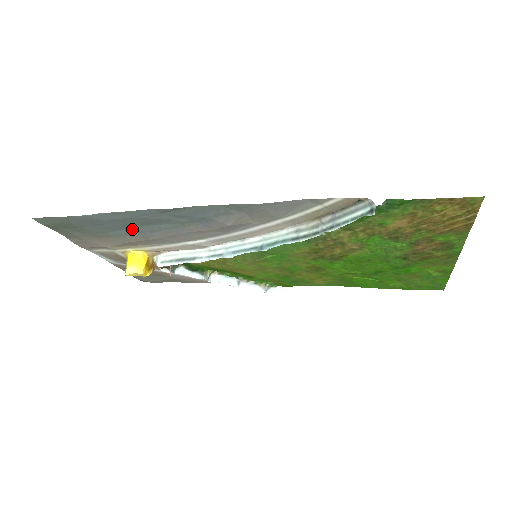
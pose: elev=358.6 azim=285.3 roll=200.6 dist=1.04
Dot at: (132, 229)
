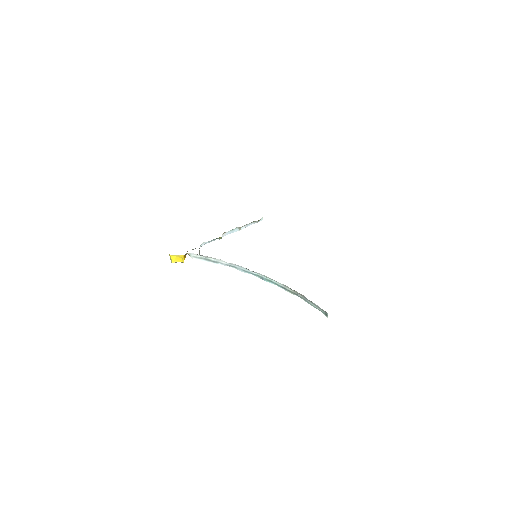
Dot at: occluded
